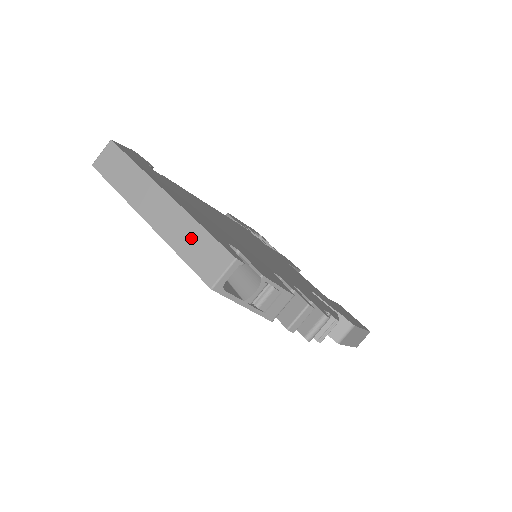
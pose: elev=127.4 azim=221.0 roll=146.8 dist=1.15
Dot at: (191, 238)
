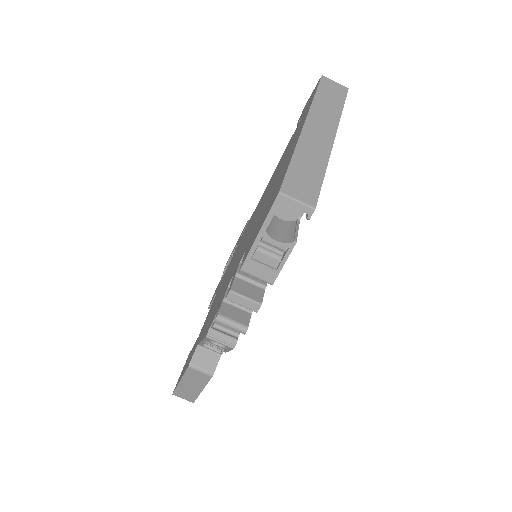
Dot at: (311, 166)
